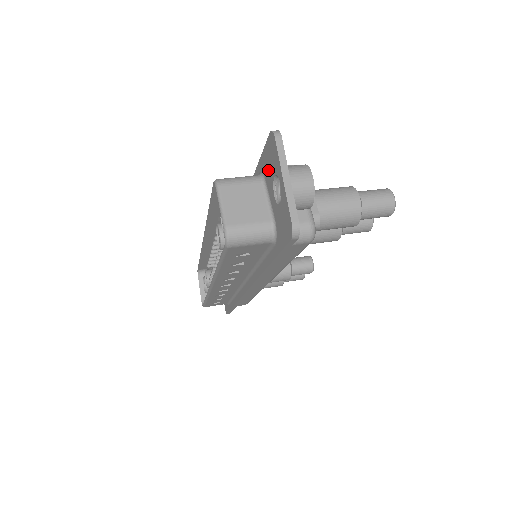
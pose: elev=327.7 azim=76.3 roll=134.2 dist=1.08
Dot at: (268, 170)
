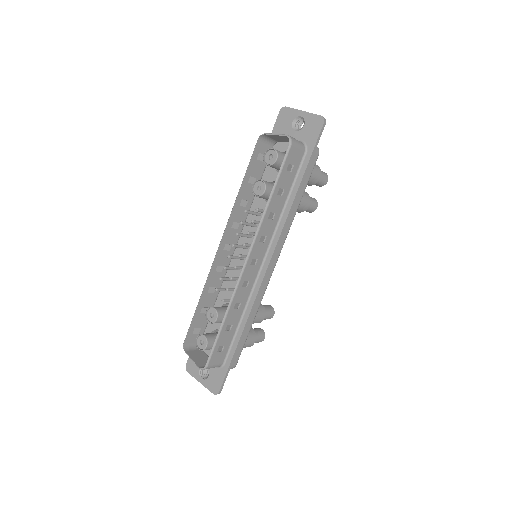
Dot at: (283, 129)
